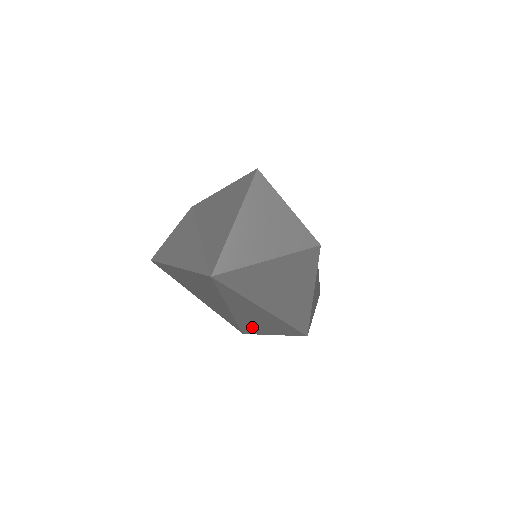
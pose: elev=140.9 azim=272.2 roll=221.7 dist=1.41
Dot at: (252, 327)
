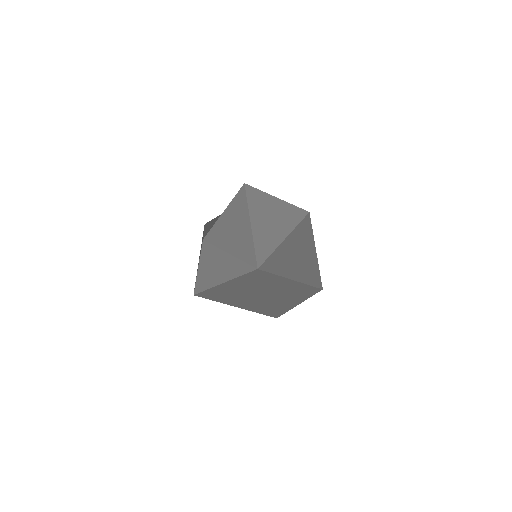
Dot at: (284, 306)
